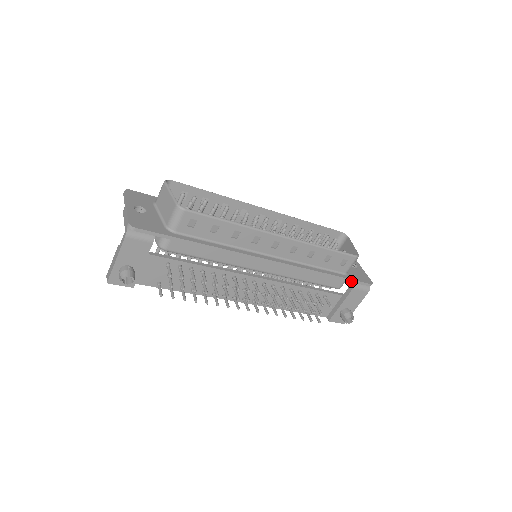
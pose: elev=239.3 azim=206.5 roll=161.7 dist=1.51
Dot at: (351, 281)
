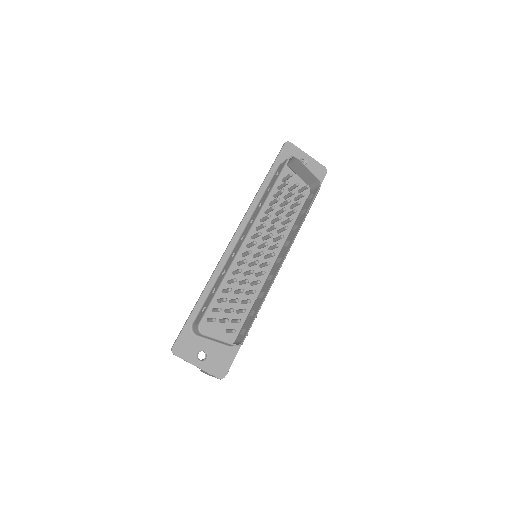
Dot at: occluded
